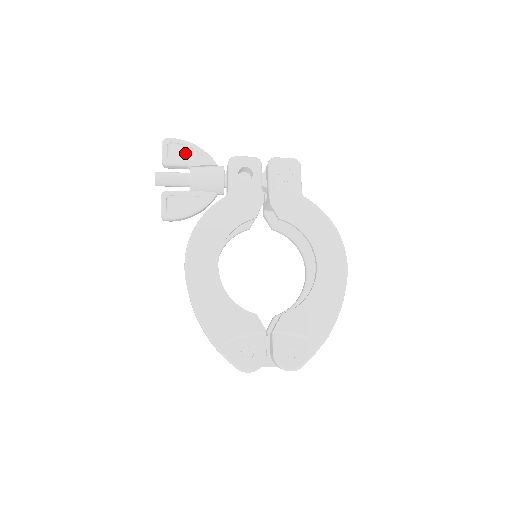
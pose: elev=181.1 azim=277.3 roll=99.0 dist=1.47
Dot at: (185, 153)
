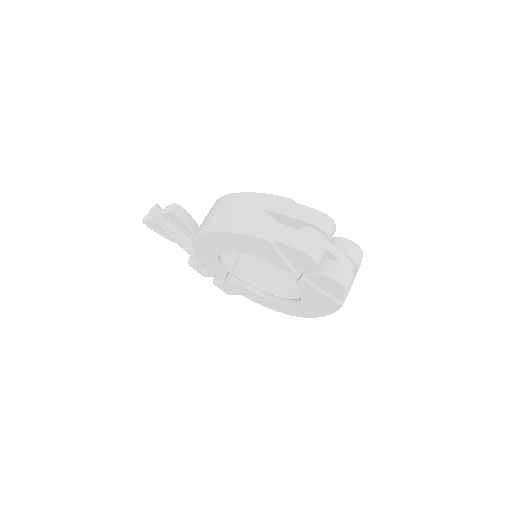
Dot at: occluded
